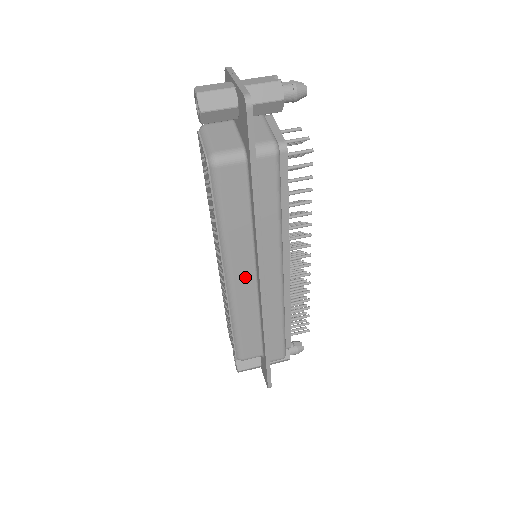
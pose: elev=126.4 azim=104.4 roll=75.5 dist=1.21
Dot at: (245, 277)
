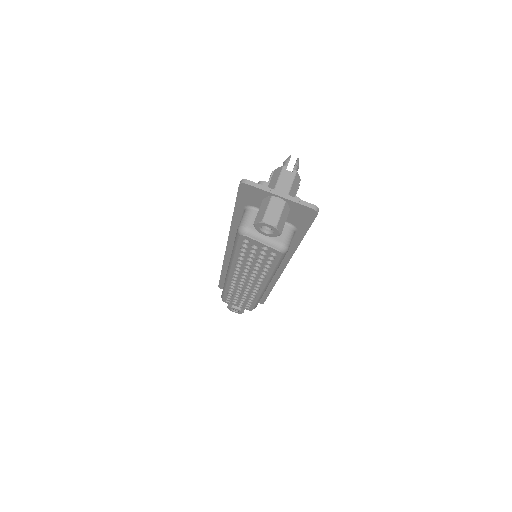
Dot at: occluded
